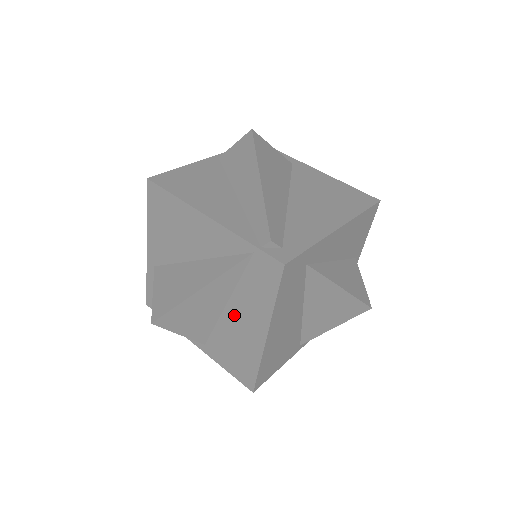
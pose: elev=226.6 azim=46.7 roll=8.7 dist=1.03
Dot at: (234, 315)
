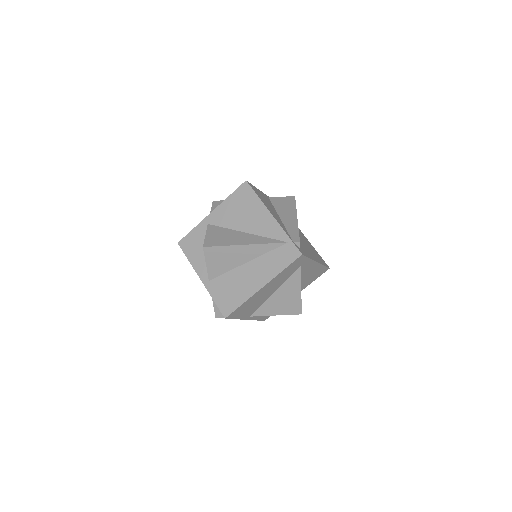
Dot at: (248, 269)
